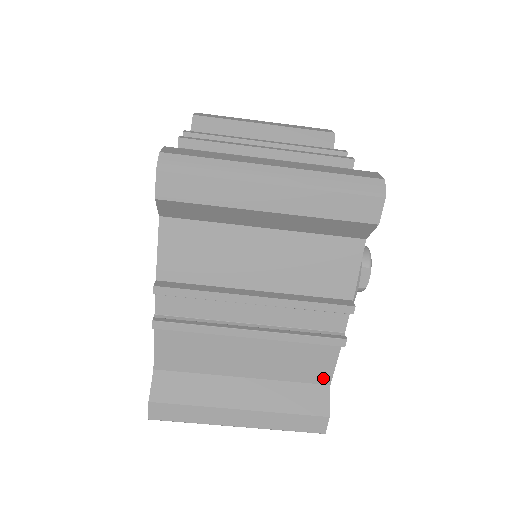
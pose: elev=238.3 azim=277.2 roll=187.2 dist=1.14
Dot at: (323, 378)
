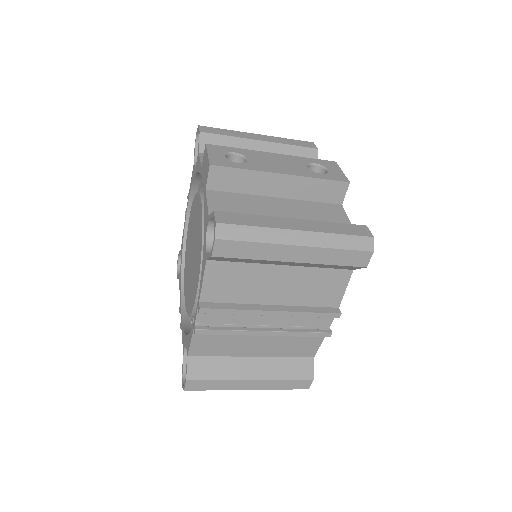
Dot at: occluded
